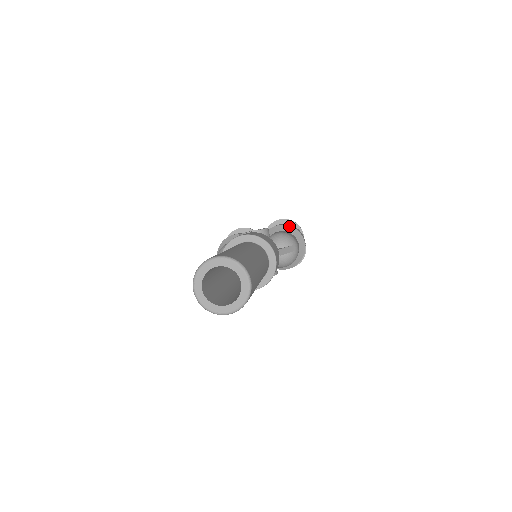
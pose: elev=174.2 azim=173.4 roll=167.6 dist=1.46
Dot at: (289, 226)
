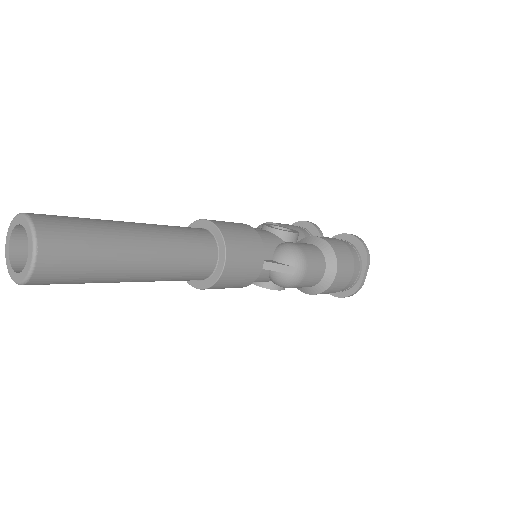
Dot at: (329, 245)
